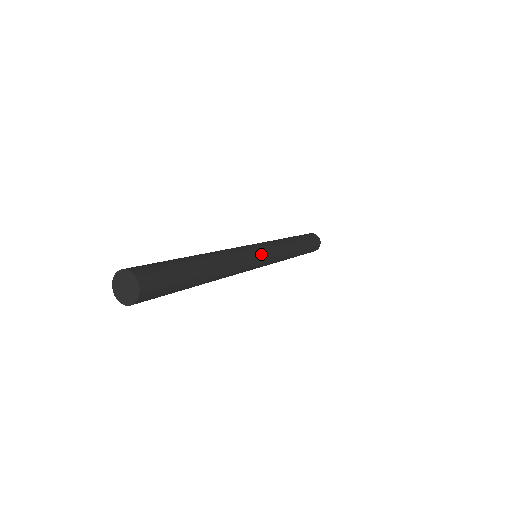
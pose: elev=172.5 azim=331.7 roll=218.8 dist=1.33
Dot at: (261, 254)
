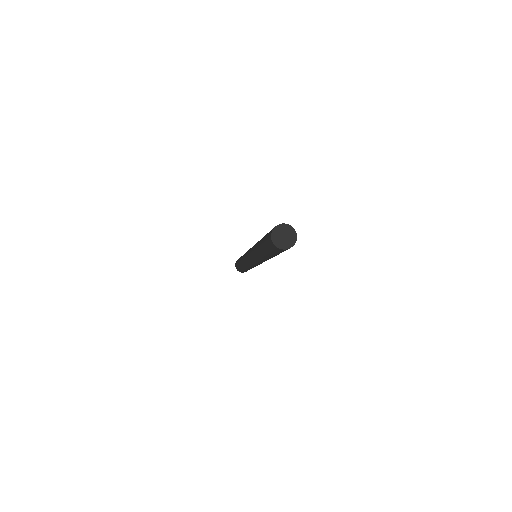
Dot at: occluded
